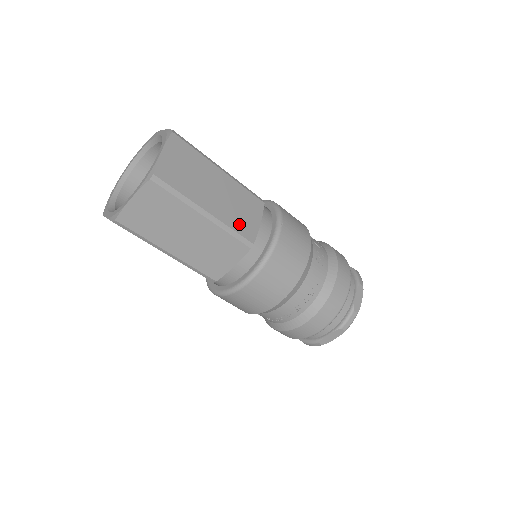
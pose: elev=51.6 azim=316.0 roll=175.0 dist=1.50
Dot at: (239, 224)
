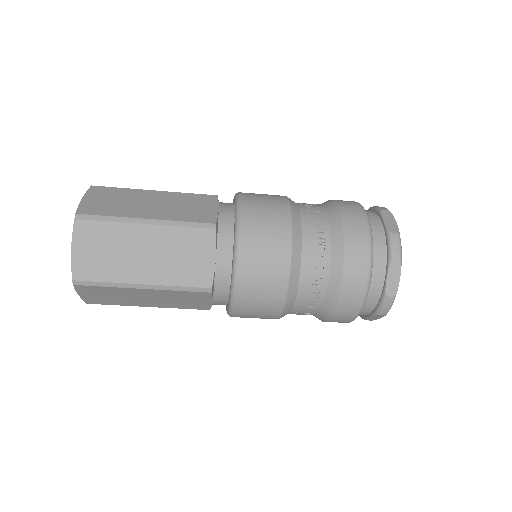
Dot at: (191, 216)
